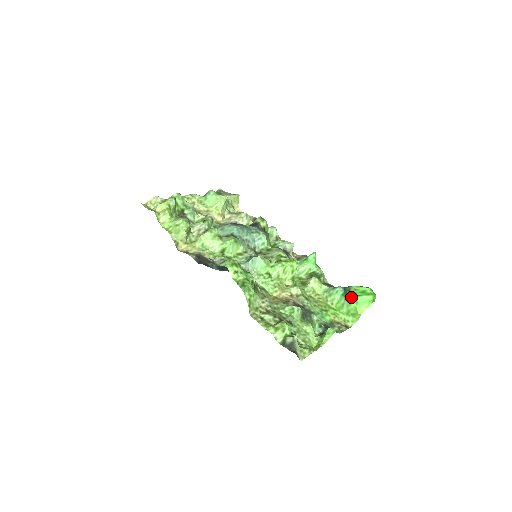
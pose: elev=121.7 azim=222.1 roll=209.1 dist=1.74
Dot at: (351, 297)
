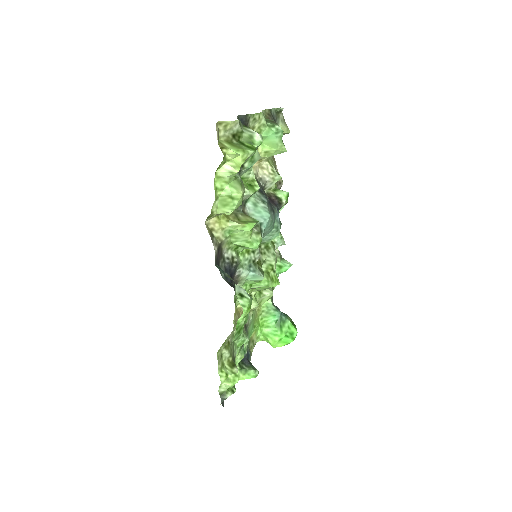
Dot at: (281, 332)
